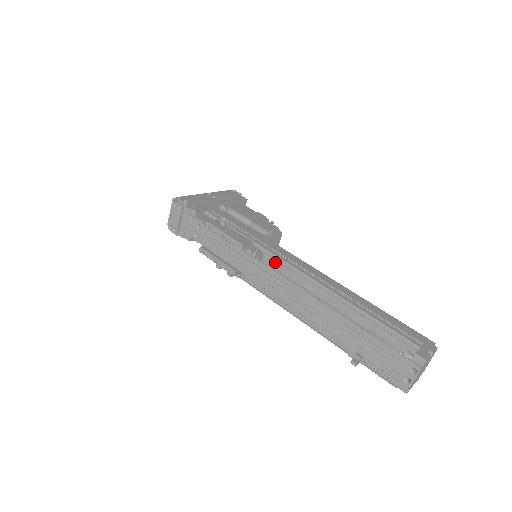
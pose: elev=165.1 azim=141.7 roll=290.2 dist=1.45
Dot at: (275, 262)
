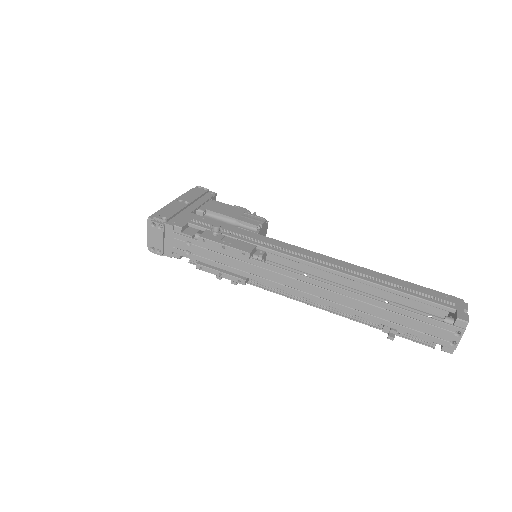
Dot at: (279, 258)
